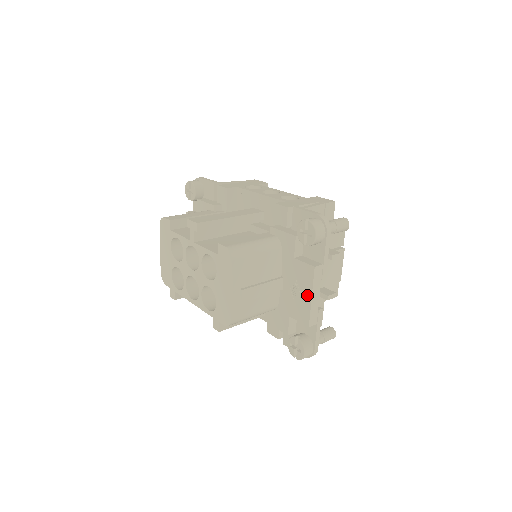
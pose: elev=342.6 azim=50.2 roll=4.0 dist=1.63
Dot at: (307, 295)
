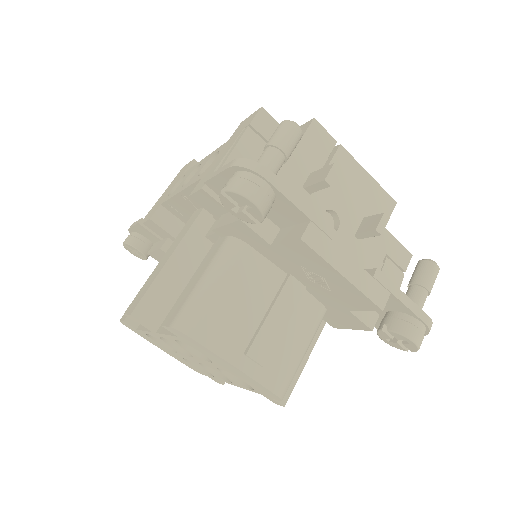
Dot at: (335, 277)
